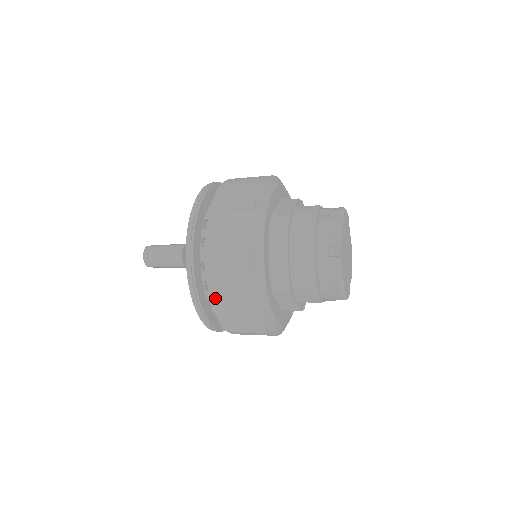
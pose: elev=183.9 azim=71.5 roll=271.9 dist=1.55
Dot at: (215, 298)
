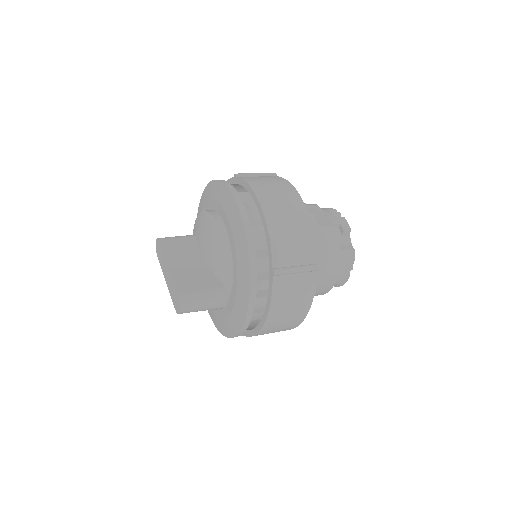
Dot at: (260, 334)
